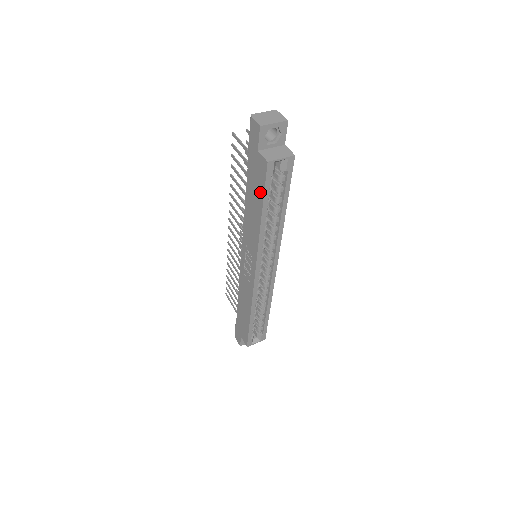
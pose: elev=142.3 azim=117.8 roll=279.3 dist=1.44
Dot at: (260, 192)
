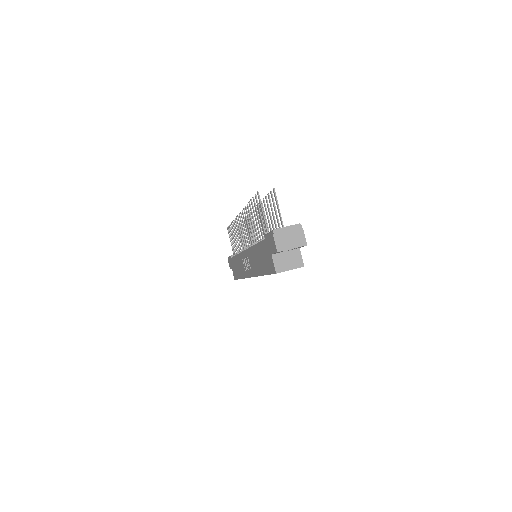
Dot at: (266, 268)
